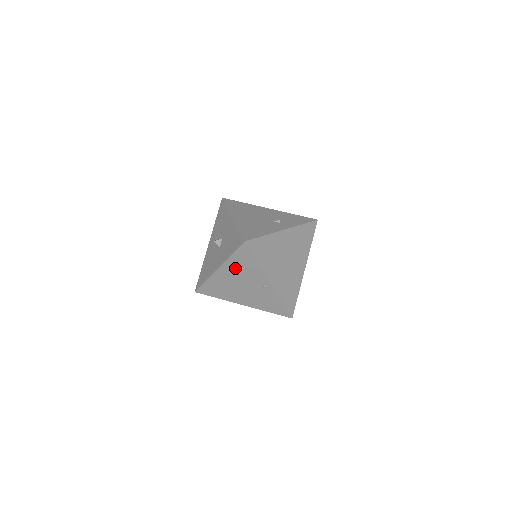
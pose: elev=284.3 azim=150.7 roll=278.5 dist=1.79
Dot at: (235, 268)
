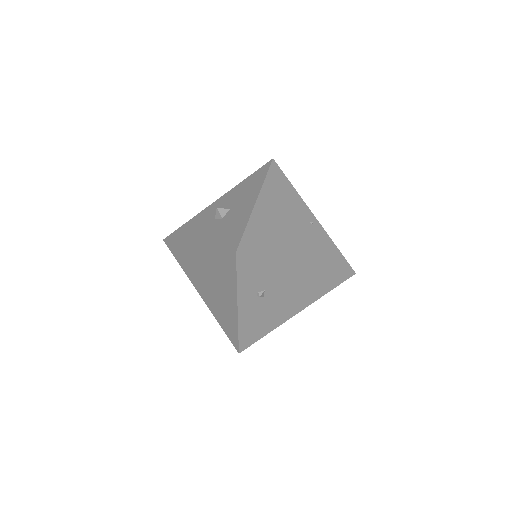
Dot at: (275, 197)
